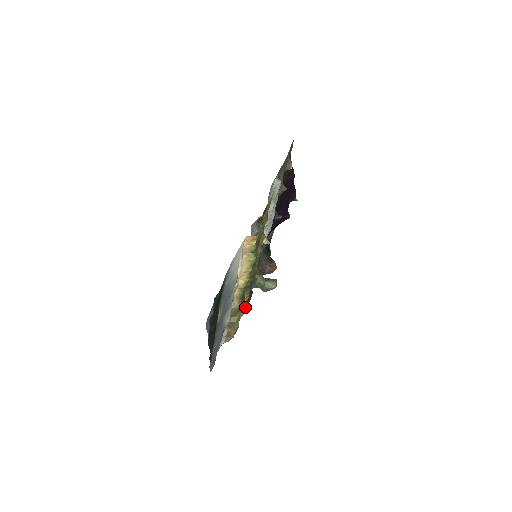
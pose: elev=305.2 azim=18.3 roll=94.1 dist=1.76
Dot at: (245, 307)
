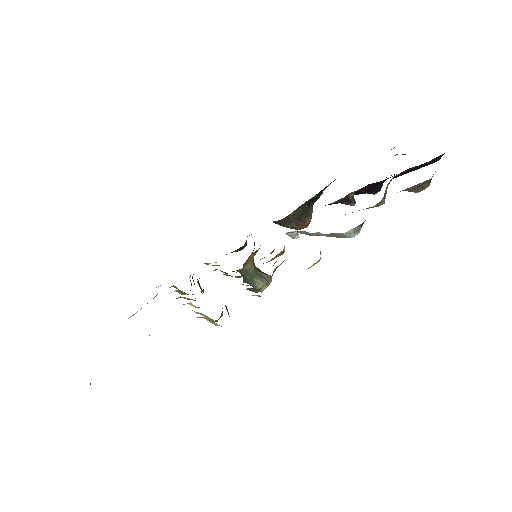
Dot at: occluded
